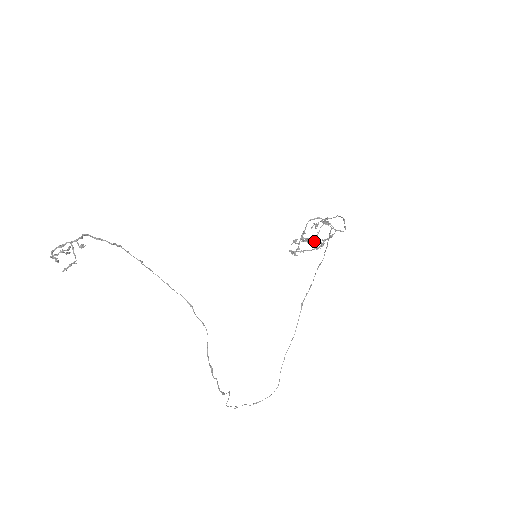
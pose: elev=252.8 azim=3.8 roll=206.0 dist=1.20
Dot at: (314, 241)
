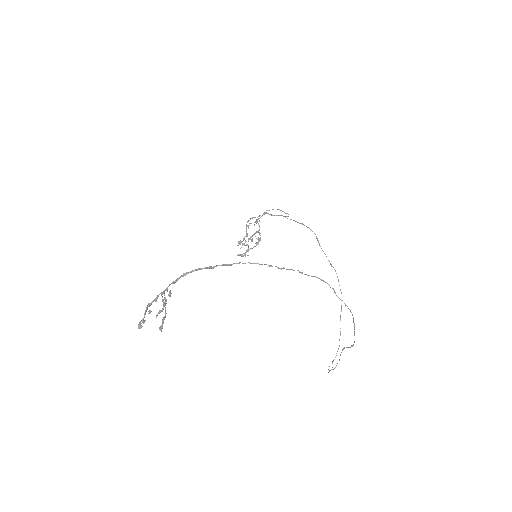
Dot at: occluded
